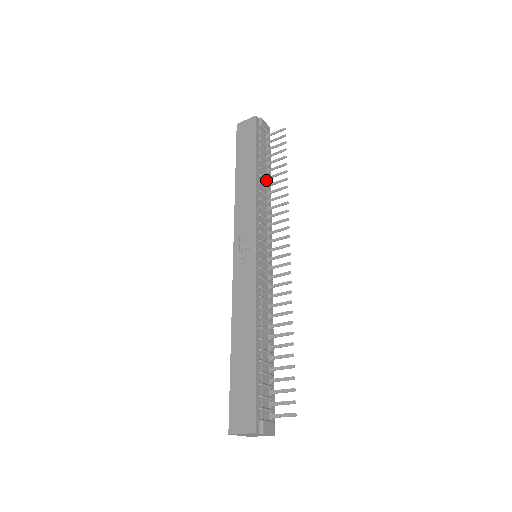
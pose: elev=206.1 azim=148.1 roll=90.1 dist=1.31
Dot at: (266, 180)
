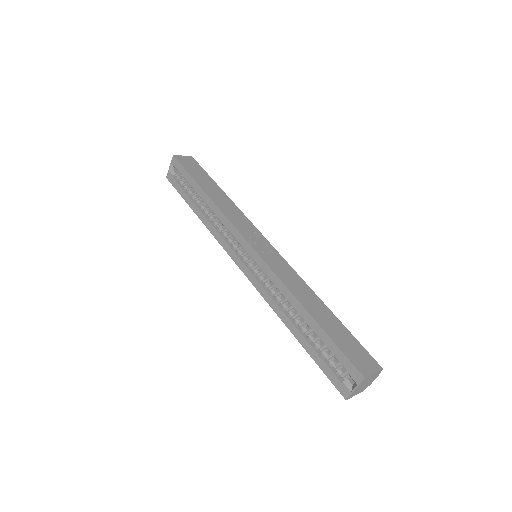
Dot at: occluded
